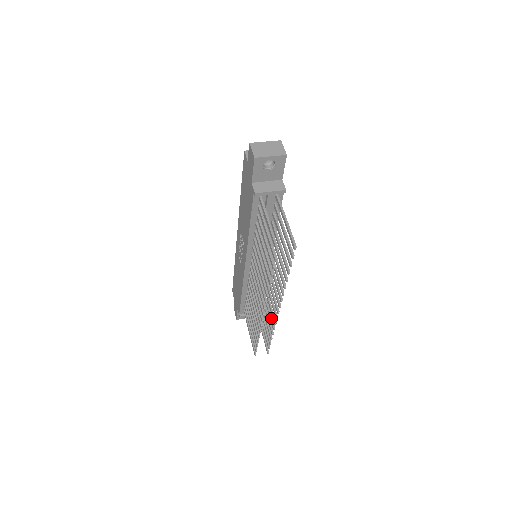
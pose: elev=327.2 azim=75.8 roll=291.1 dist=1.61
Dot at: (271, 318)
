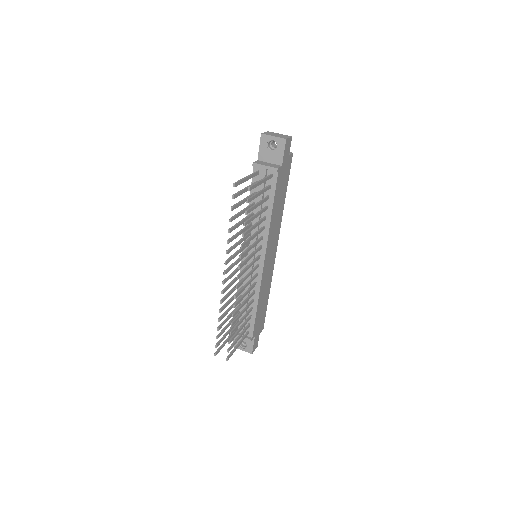
Dot at: (237, 308)
